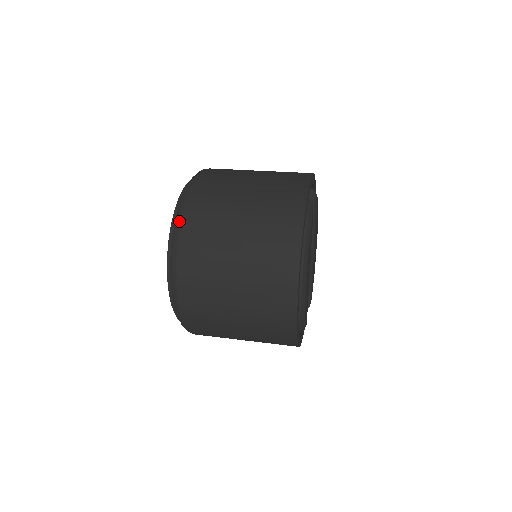
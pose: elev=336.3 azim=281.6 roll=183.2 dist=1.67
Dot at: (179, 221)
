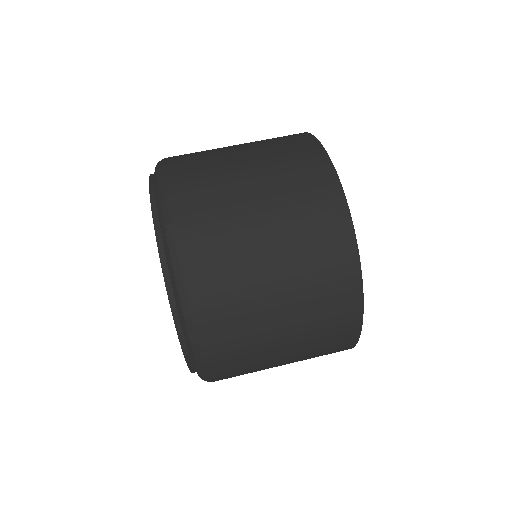
Dot at: (166, 199)
